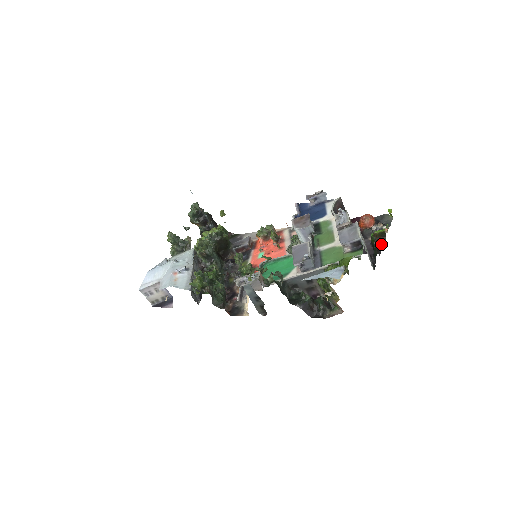
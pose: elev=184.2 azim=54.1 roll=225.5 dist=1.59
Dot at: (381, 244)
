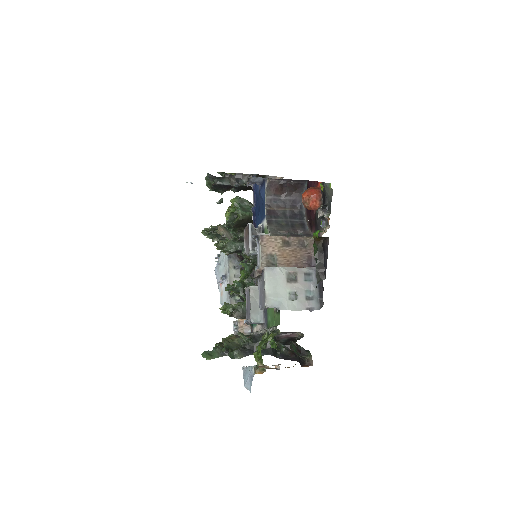
Dot at: (325, 253)
